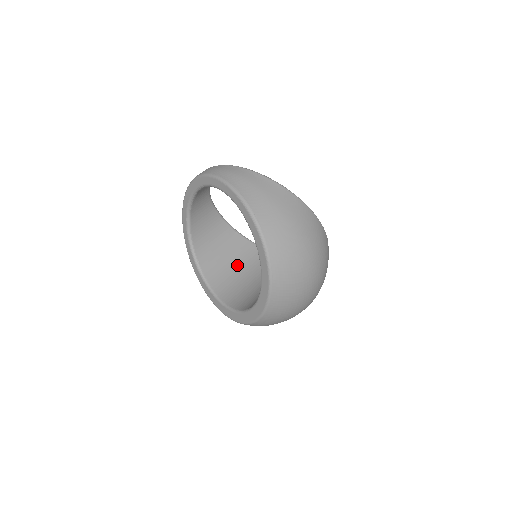
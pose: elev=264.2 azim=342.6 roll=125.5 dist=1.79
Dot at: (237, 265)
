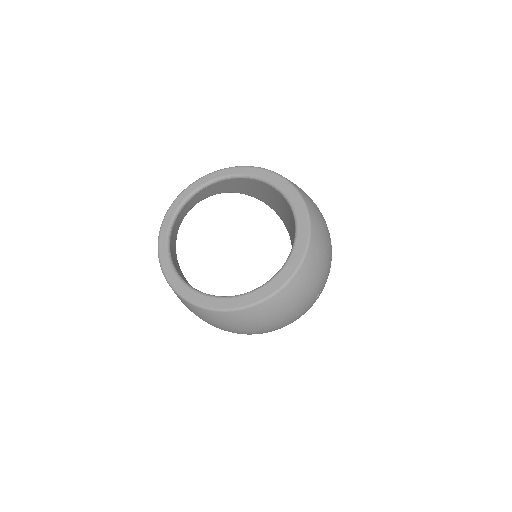
Dot at: occluded
